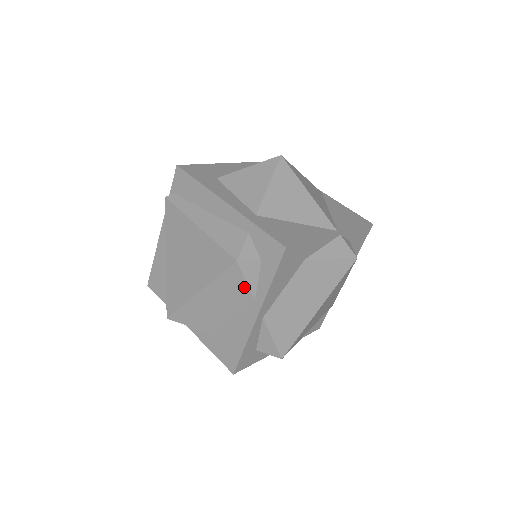
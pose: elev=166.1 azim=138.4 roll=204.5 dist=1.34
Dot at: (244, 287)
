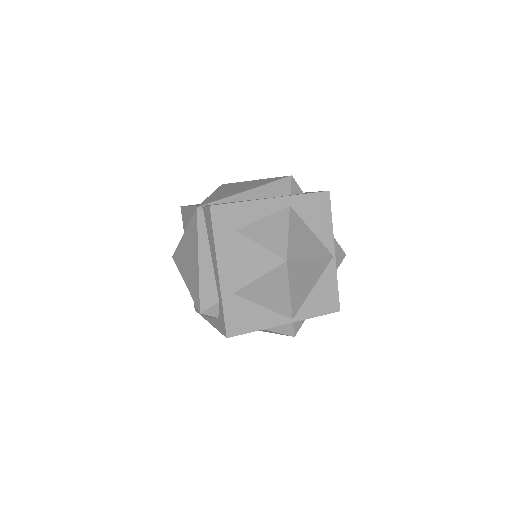
Dot at: occluded
